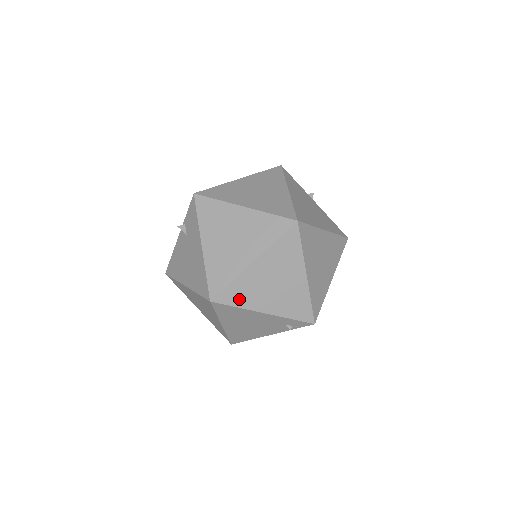
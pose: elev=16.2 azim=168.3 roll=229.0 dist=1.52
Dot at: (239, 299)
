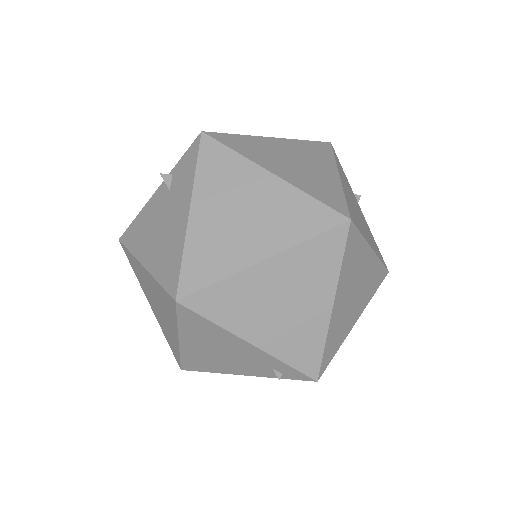
Dot at: (221, 311)
